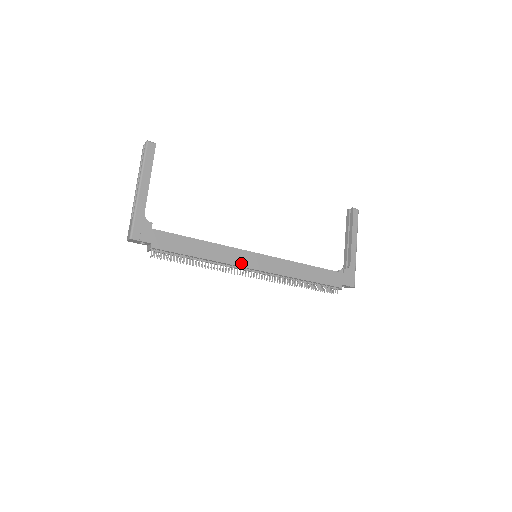
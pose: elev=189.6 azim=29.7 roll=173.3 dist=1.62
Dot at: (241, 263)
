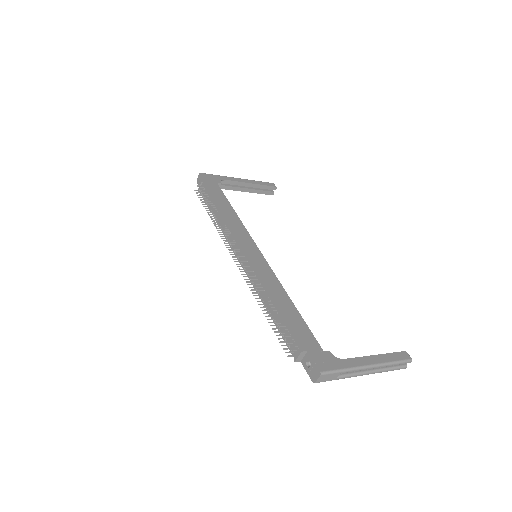
Dot at: (239, 237)
